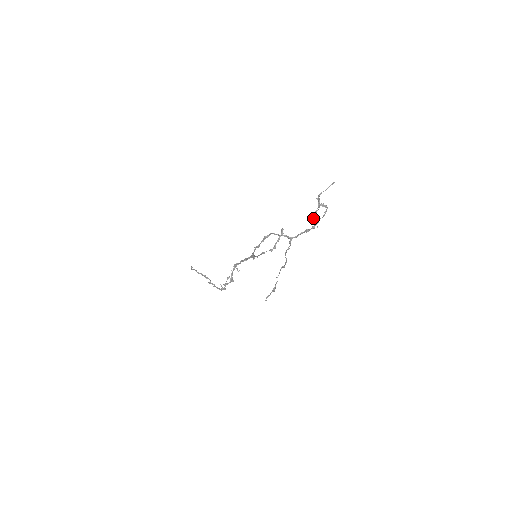
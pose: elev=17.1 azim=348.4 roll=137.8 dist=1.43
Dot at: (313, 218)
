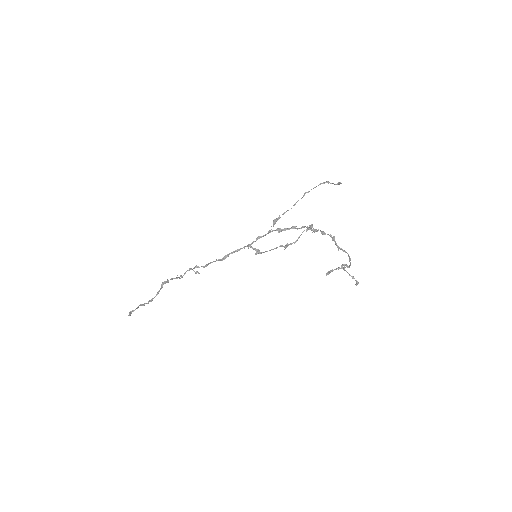
Dot at: (328, 271)
